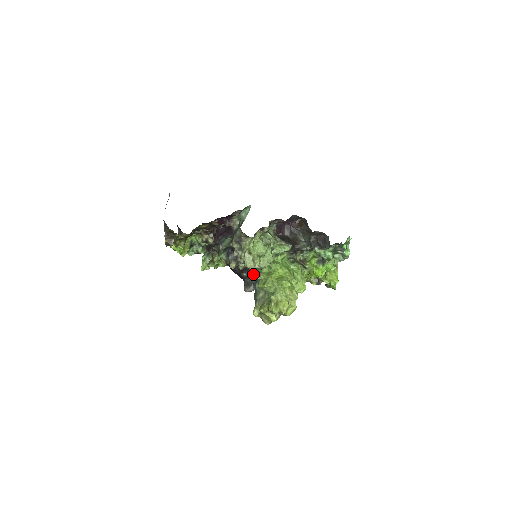
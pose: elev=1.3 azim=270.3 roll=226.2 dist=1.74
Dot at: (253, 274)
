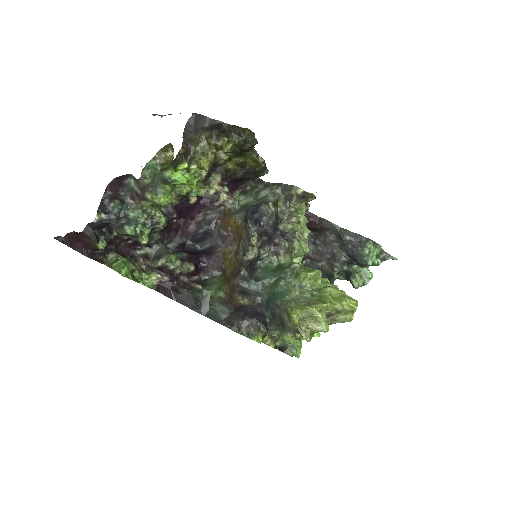
Dot at: (258, 276)
